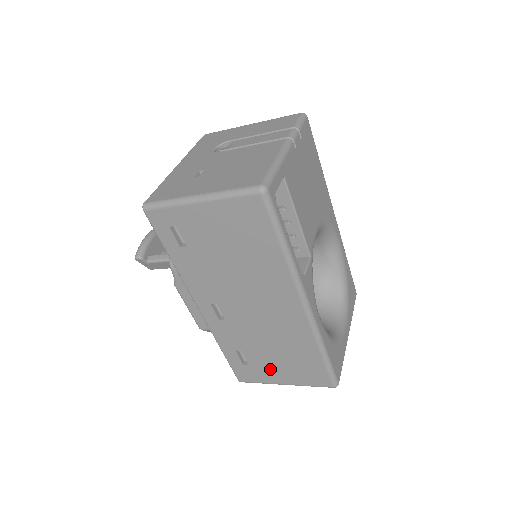
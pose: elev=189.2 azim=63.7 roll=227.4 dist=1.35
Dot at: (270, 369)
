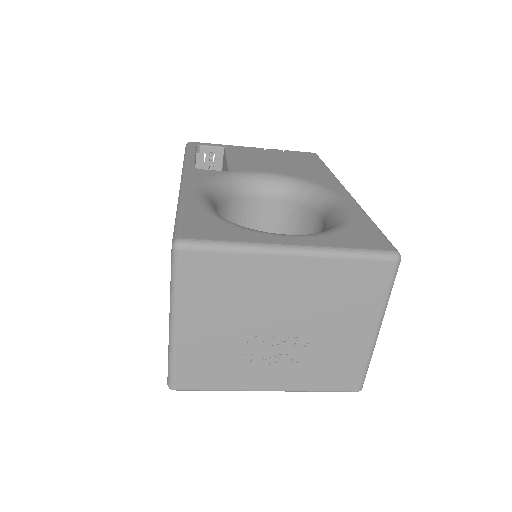
Dot at: occluded
